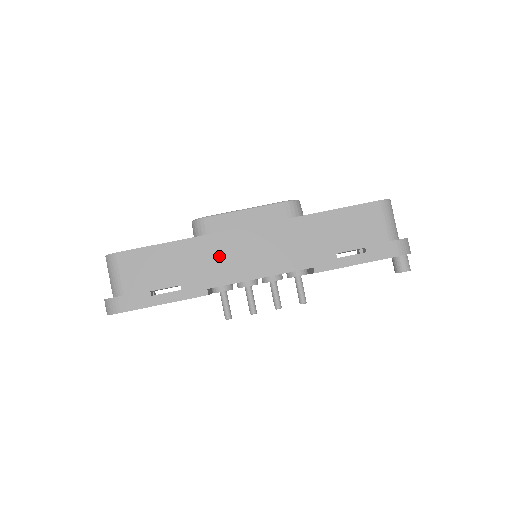
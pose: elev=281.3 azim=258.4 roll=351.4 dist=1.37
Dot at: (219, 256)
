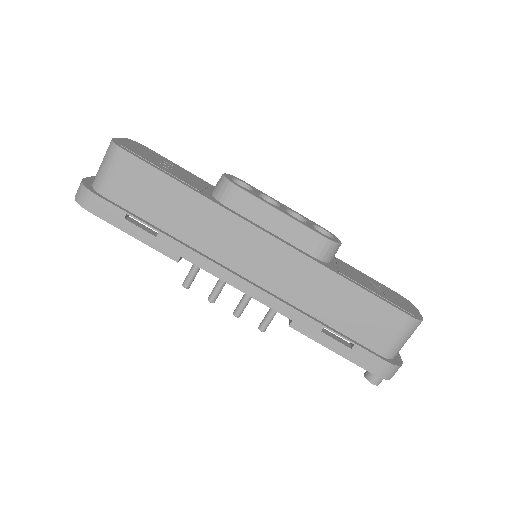
Dot at: (217, 236)
